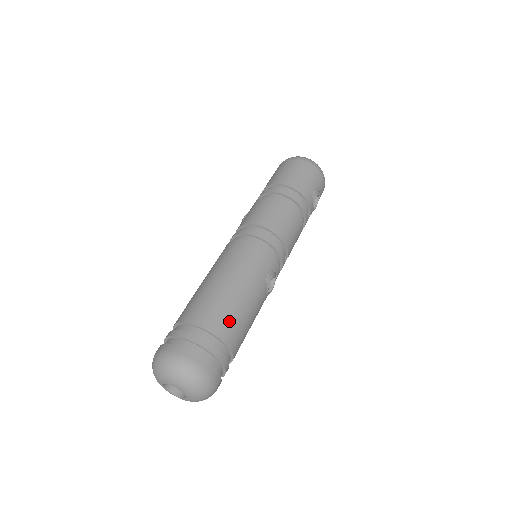
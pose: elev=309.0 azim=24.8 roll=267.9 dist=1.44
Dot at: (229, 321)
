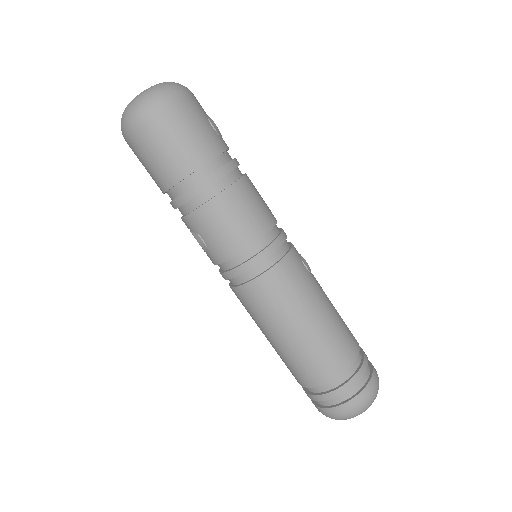
Dot at: (345, 340)
